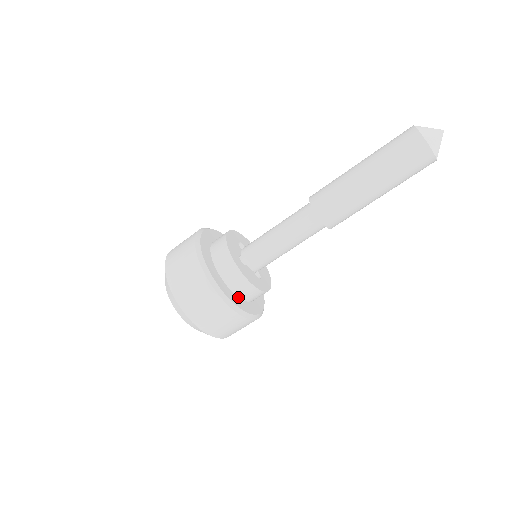
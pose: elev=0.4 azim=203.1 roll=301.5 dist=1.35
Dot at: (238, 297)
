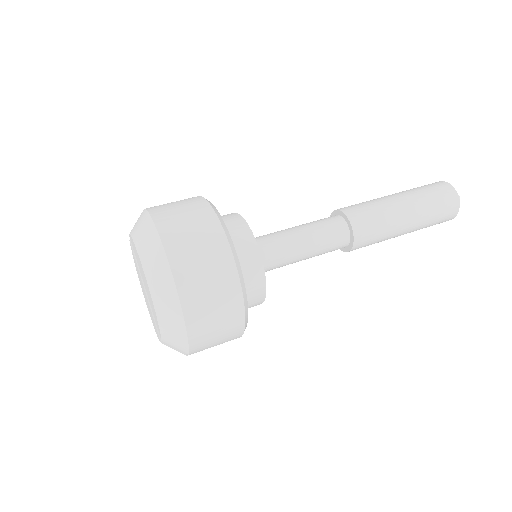
Dot at: occluded
